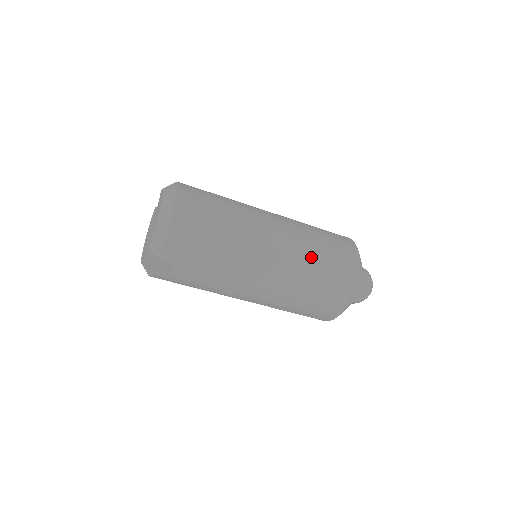
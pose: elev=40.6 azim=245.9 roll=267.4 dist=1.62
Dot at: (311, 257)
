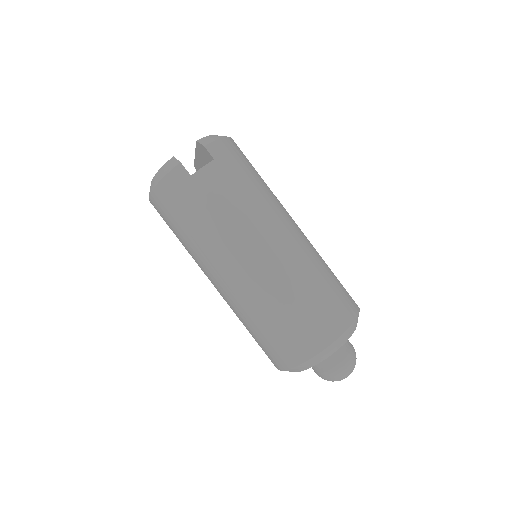
Dot at: (323, 260)
